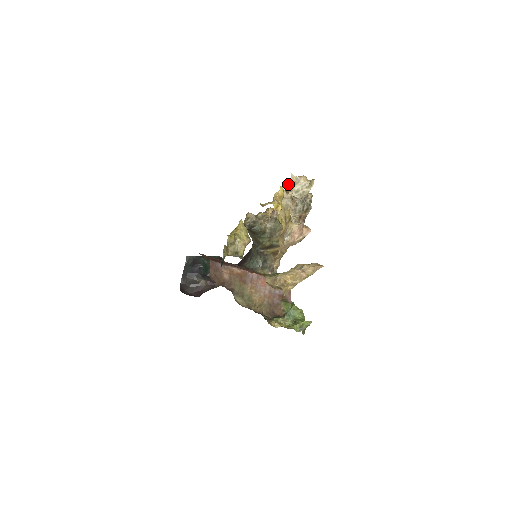
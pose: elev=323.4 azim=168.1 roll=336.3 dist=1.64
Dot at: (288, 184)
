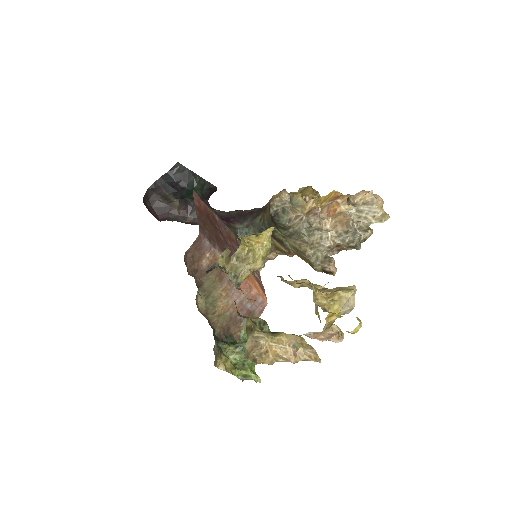
Dot at: (358, 199)
